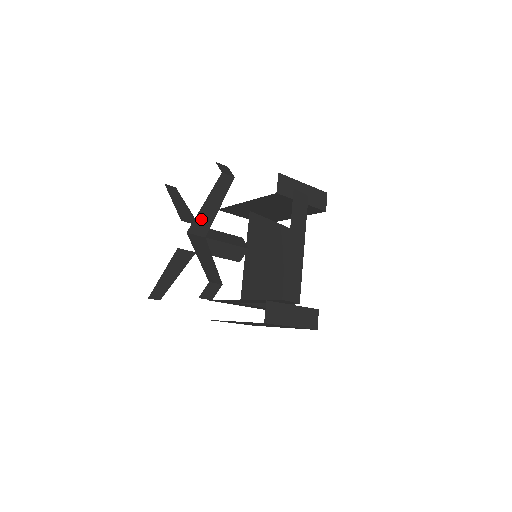
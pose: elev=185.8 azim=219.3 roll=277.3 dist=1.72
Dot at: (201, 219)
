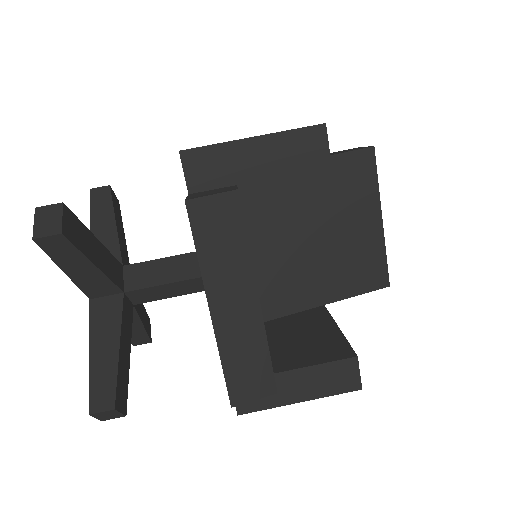
Dot at: (88, 283)
